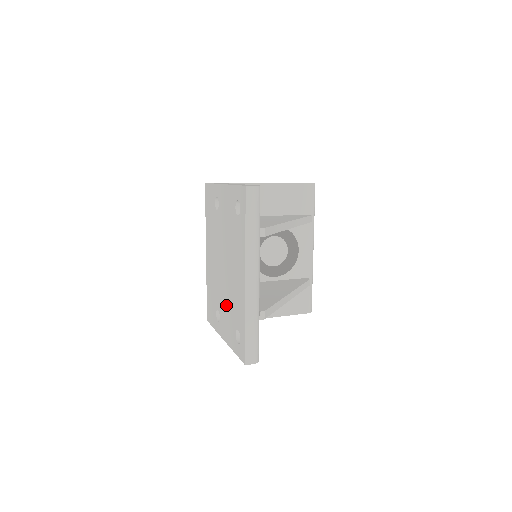
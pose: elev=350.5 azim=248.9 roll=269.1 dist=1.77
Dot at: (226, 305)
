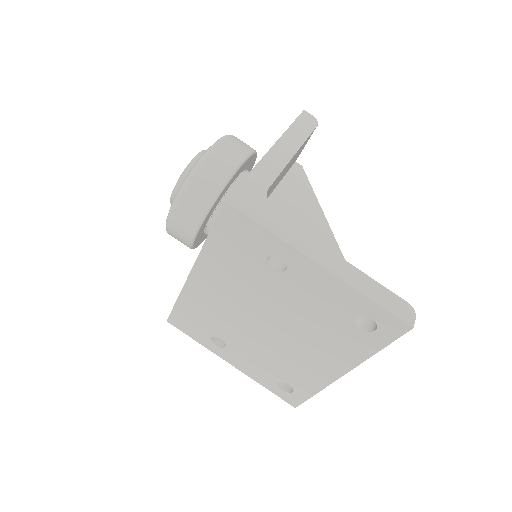
Dot at: (258, 354)
